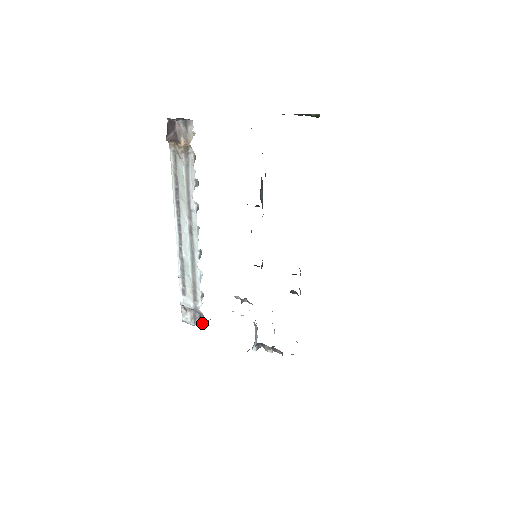
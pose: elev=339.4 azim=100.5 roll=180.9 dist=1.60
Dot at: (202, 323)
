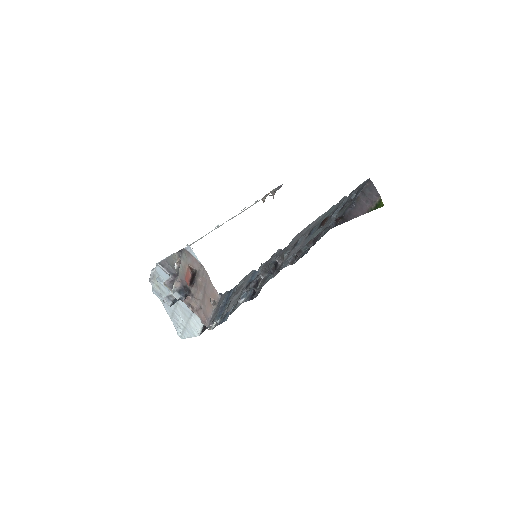
Dot at: occluded
